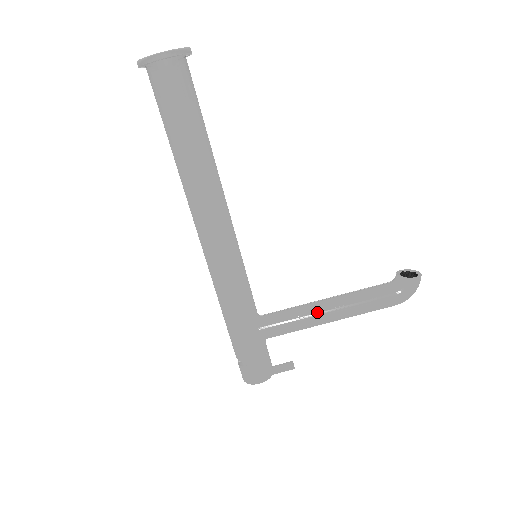
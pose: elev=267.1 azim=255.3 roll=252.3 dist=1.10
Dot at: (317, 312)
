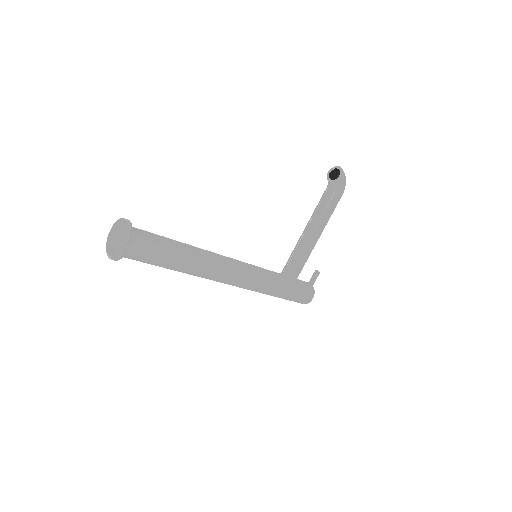
Dot at: (309, 243)
